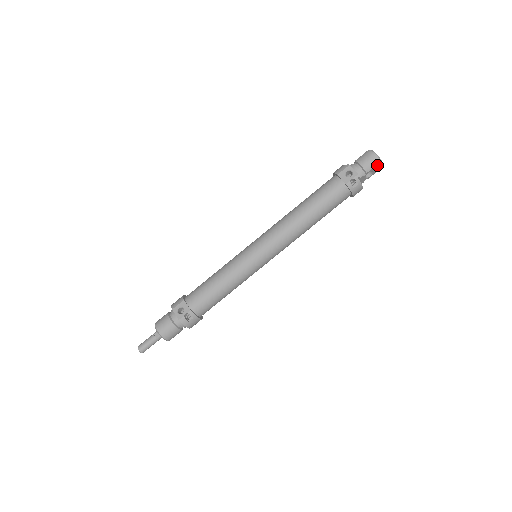
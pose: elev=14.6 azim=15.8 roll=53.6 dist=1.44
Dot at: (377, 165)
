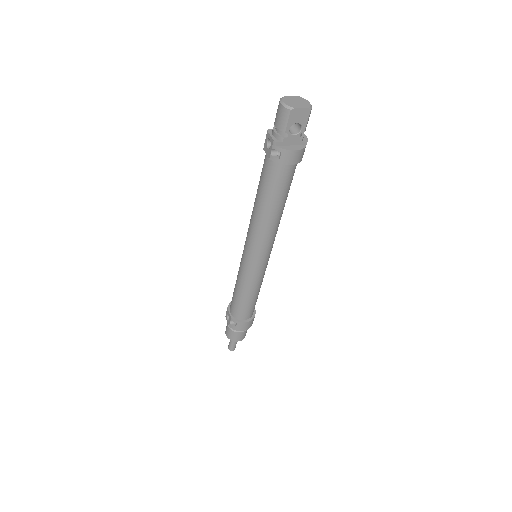
Dot at: (292, 115)
